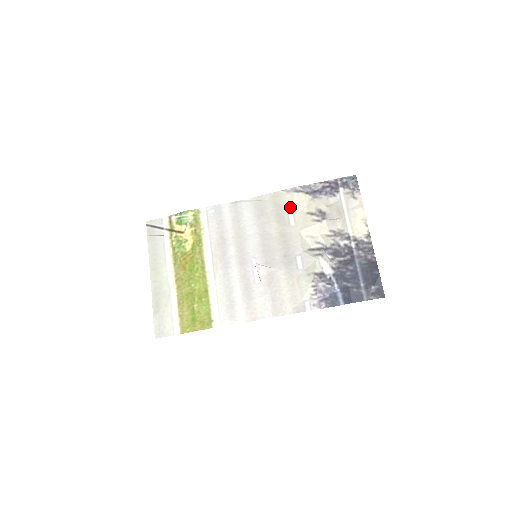
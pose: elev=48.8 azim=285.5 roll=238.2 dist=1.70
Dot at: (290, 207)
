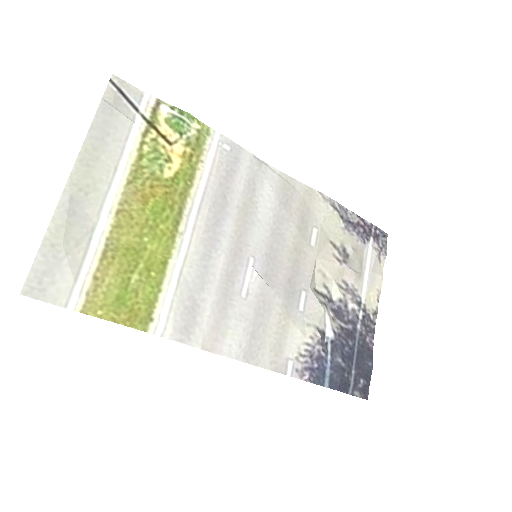
Dot at: (318, 220)
